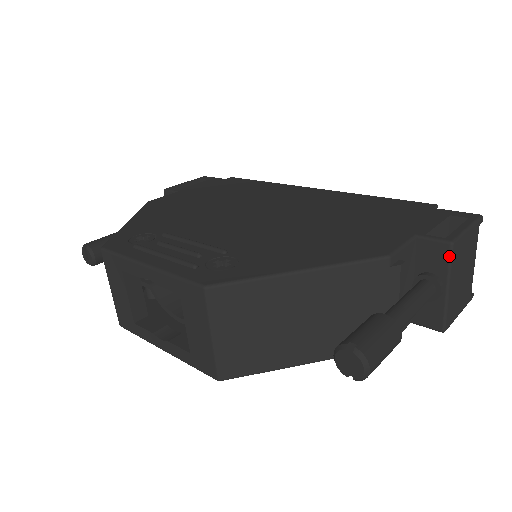
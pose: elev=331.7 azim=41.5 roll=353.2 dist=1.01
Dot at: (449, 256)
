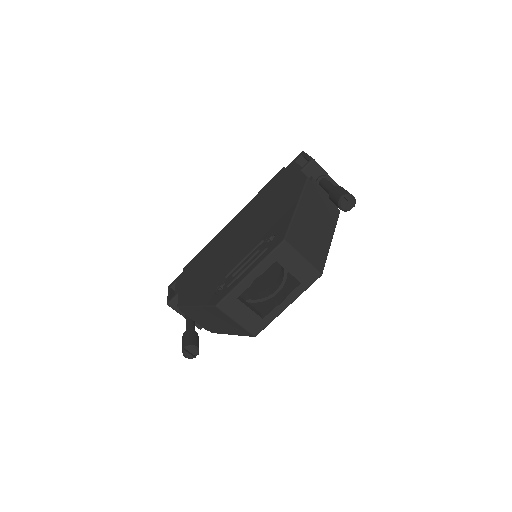
Dot at: (317, 164)
